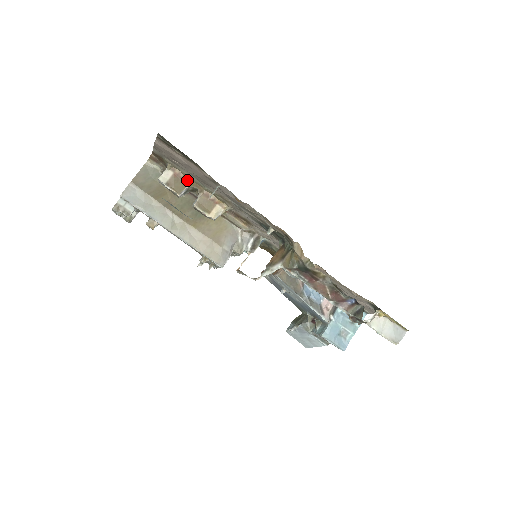
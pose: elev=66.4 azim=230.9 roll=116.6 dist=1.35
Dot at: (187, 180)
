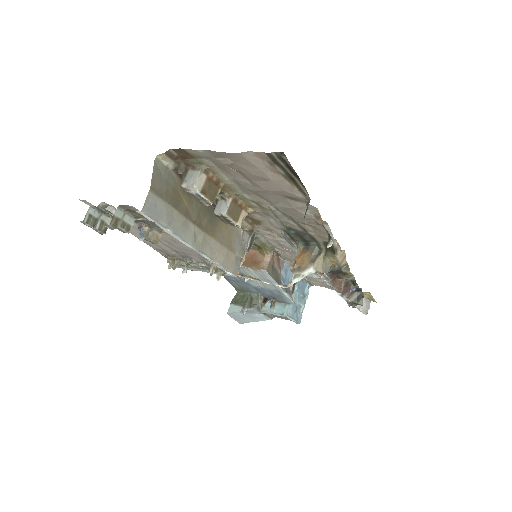
Dot at: (219, 184)
